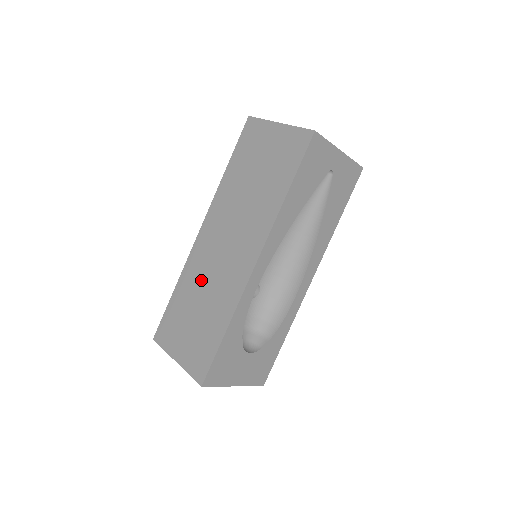
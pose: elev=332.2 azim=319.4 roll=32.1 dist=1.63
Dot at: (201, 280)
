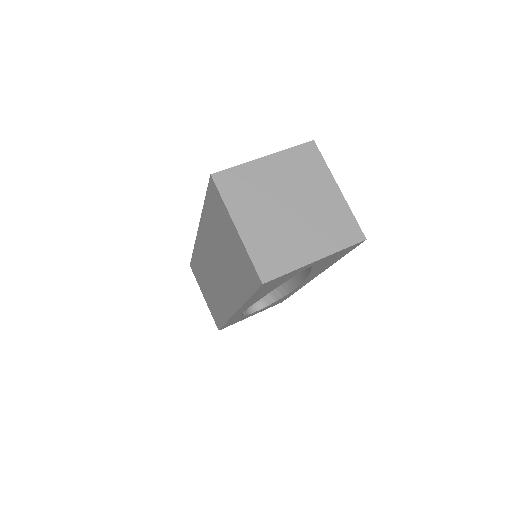
Dot at: (206, 272)
